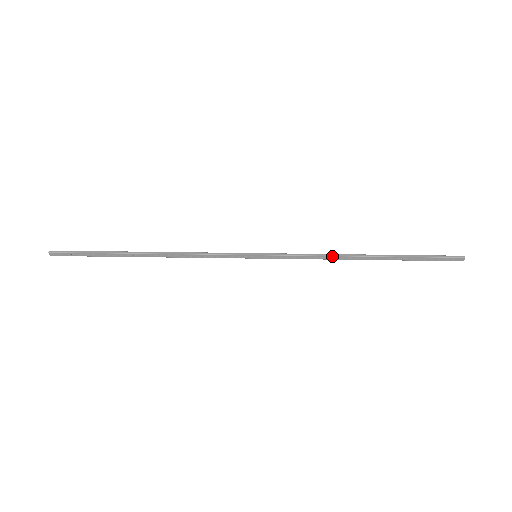
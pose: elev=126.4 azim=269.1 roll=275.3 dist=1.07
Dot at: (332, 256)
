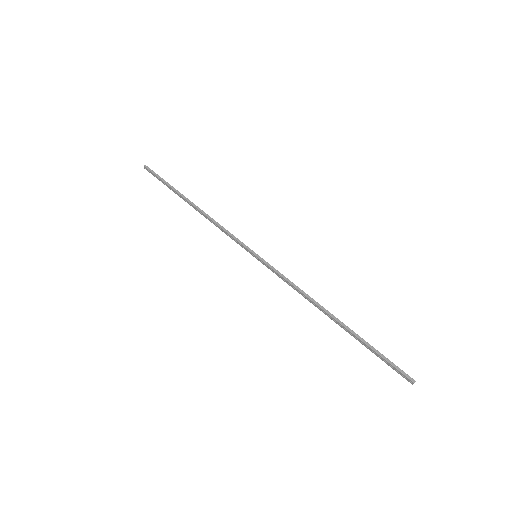
Dot at: (306, 296)
